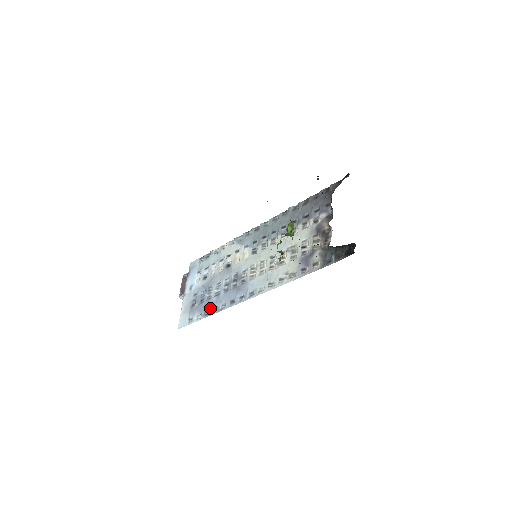
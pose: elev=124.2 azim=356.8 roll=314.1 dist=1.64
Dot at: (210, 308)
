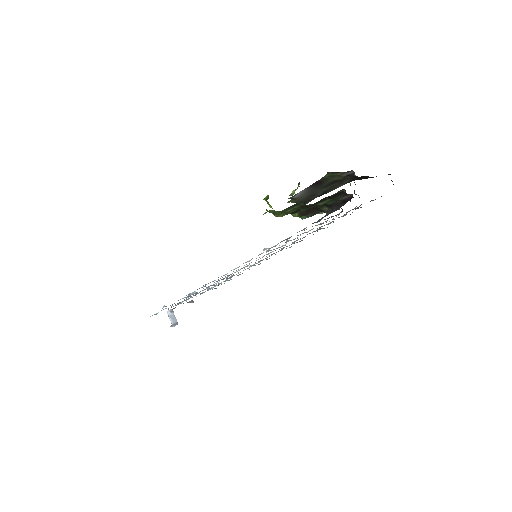
Dot at: occluded
